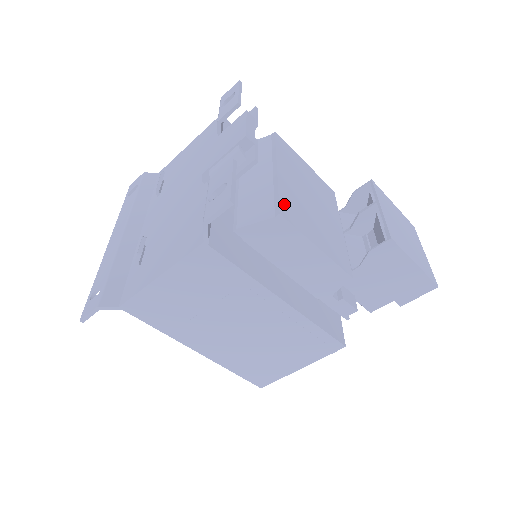
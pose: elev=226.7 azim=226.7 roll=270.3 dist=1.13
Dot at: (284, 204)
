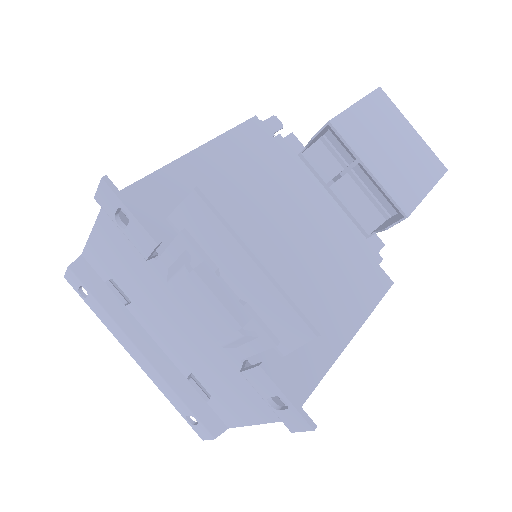
Dot at: (308, 308)
